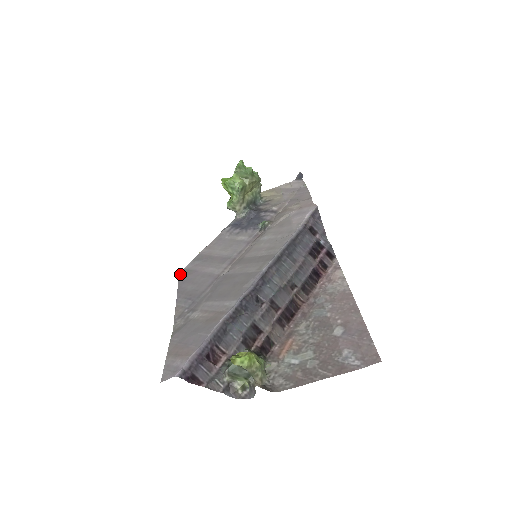
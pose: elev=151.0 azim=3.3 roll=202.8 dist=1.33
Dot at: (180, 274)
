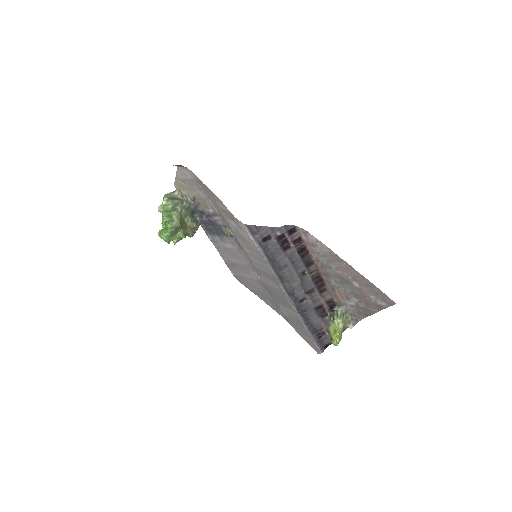
Dot at: occluded
